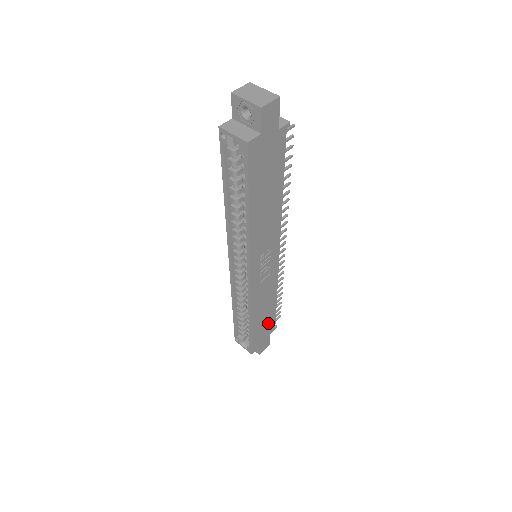
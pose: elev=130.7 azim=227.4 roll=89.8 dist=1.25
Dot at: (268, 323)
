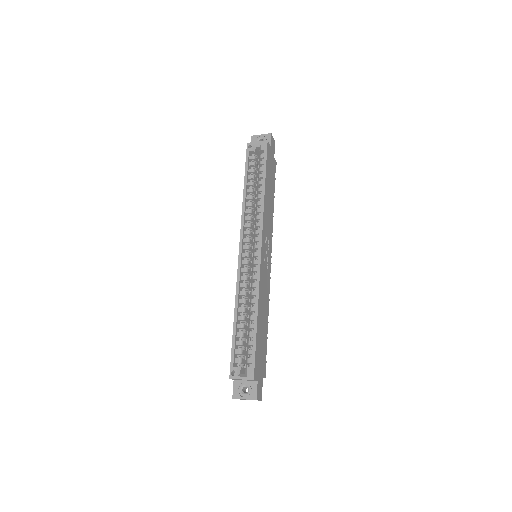
Dot at: (263, 350)
